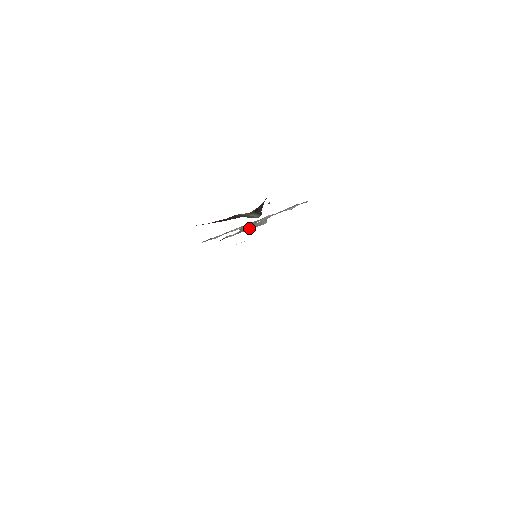
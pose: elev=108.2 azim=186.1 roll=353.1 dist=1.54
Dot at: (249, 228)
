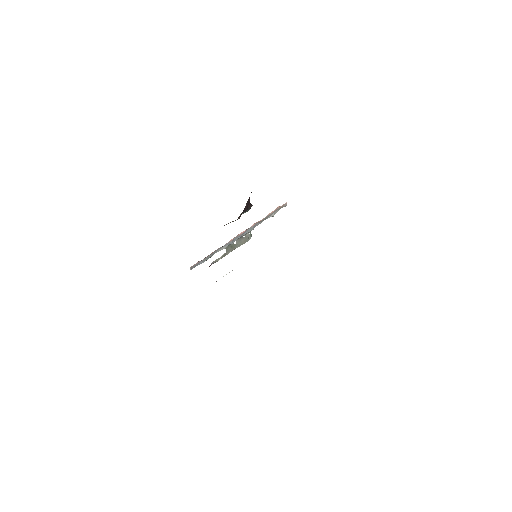
Dot at: (235, 248)
